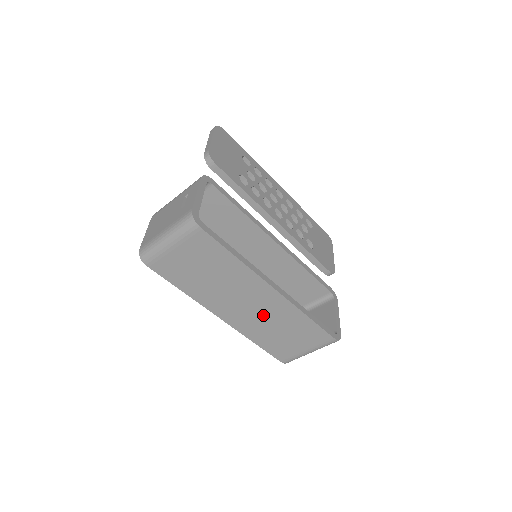
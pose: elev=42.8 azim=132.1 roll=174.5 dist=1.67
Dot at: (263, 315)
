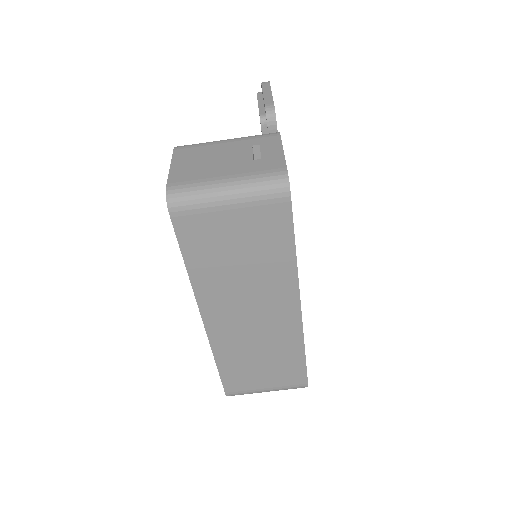
Dot at: (258, 334)
